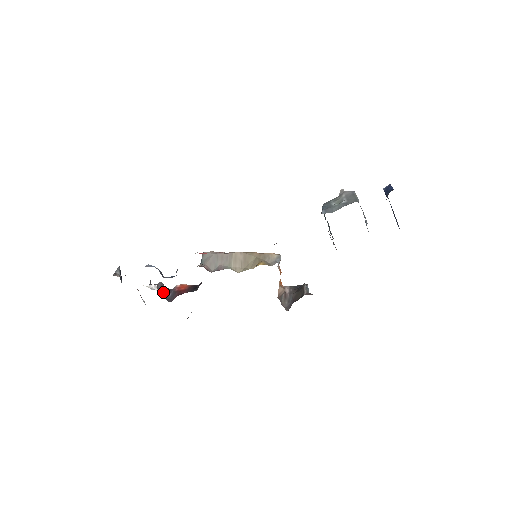
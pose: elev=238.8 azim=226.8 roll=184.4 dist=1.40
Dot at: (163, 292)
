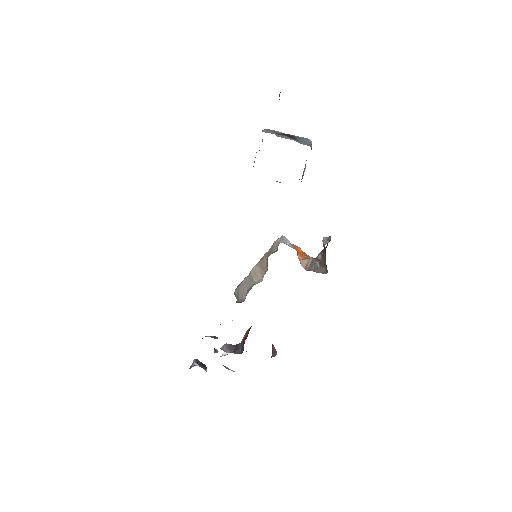
Dot at: (233, 350)
